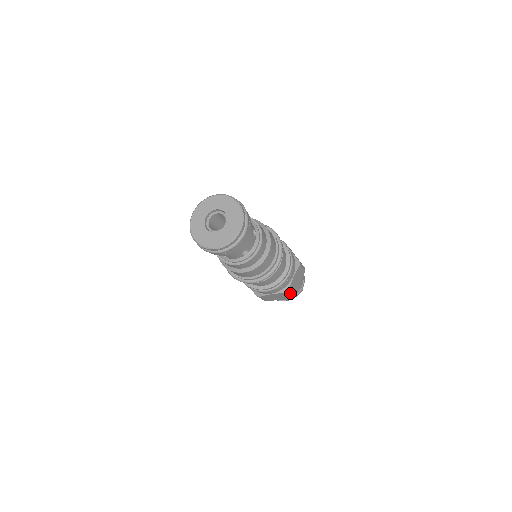
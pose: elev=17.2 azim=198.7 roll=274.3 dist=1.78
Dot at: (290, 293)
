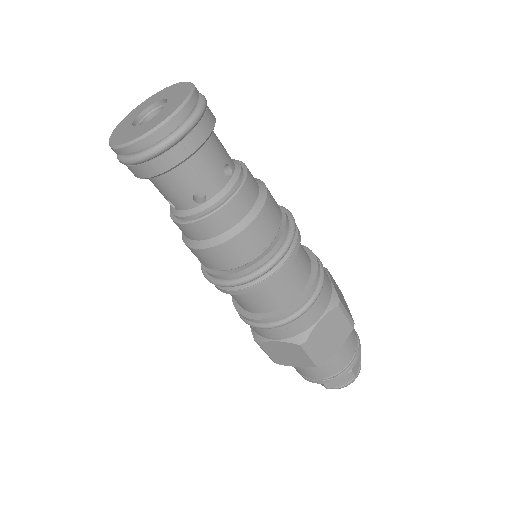
Dot at: (311, 352)
